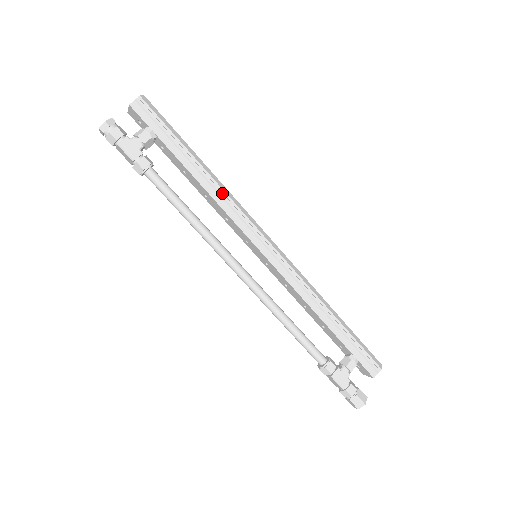
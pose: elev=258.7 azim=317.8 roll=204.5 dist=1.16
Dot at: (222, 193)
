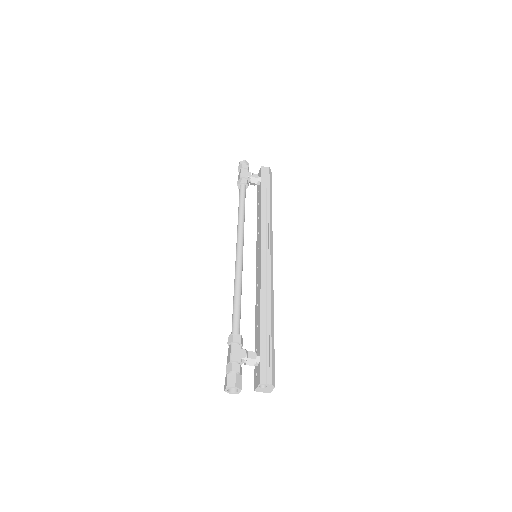
Dot at: (268, 217)
